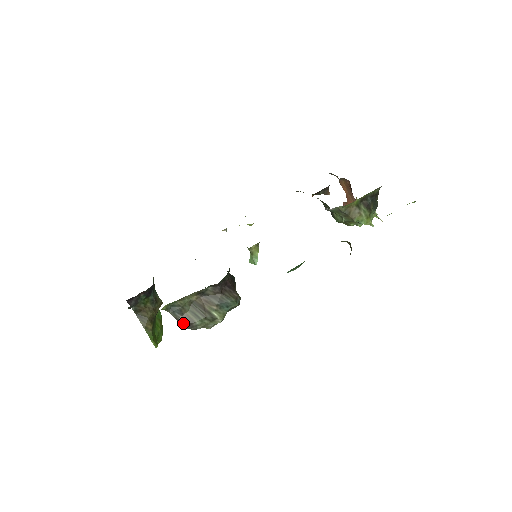
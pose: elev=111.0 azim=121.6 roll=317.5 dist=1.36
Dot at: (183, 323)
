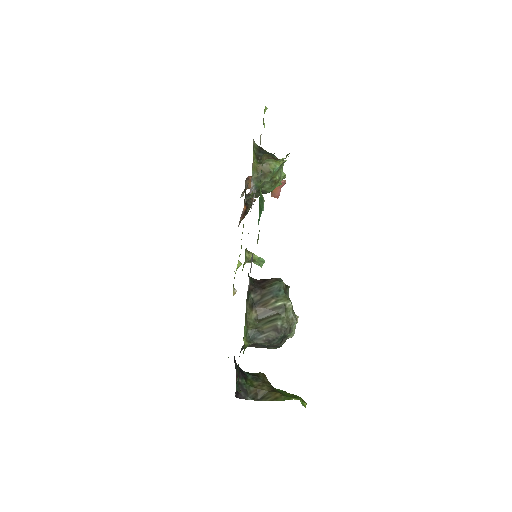
Dot at: (272, 336)
